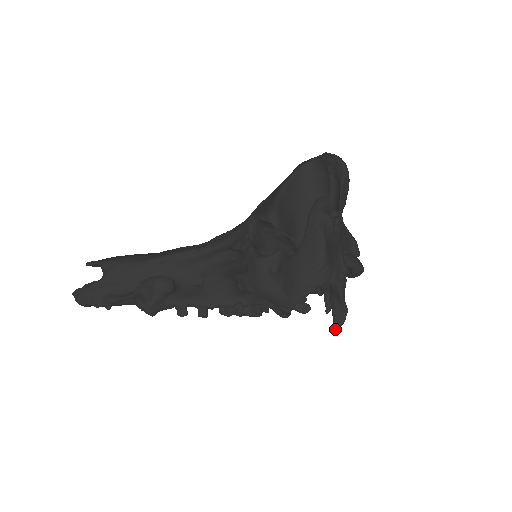
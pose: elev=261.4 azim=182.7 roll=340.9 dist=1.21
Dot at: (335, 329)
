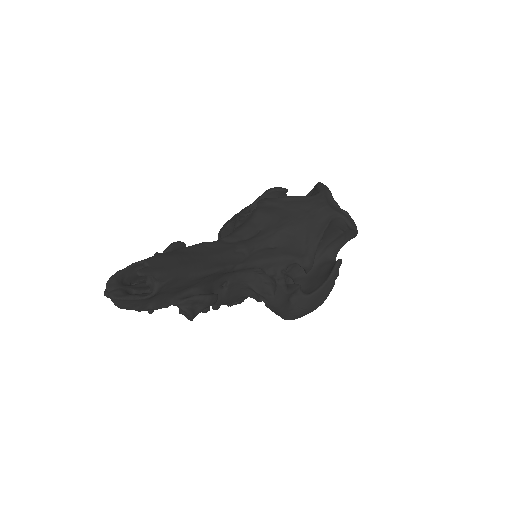
Dot at: occluded
